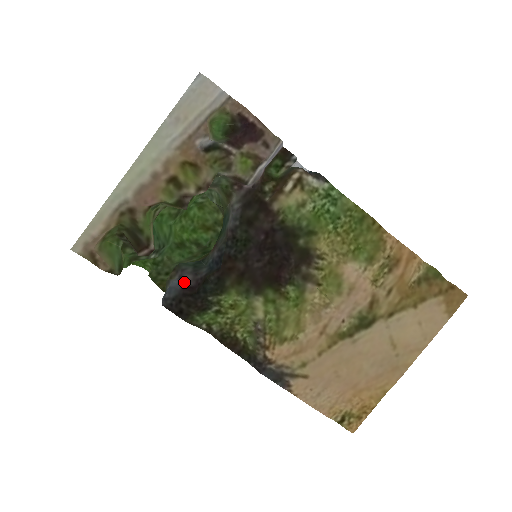
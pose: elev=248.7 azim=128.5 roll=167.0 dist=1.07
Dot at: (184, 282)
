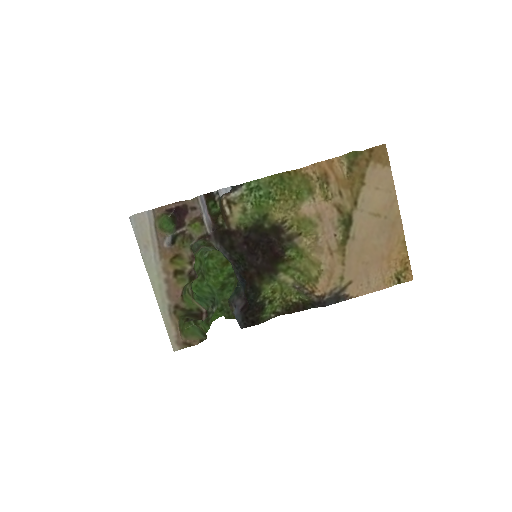
Dot at: (239, 307)
